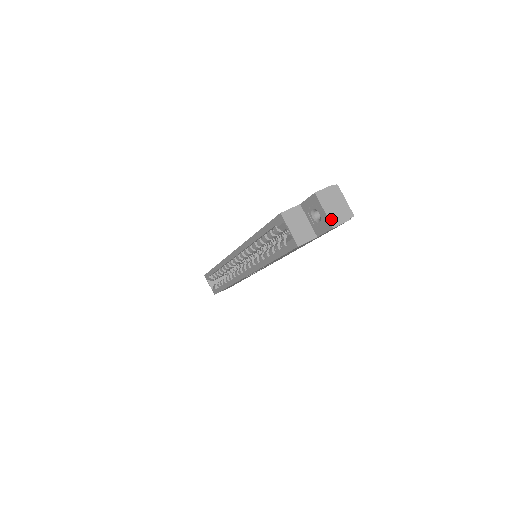
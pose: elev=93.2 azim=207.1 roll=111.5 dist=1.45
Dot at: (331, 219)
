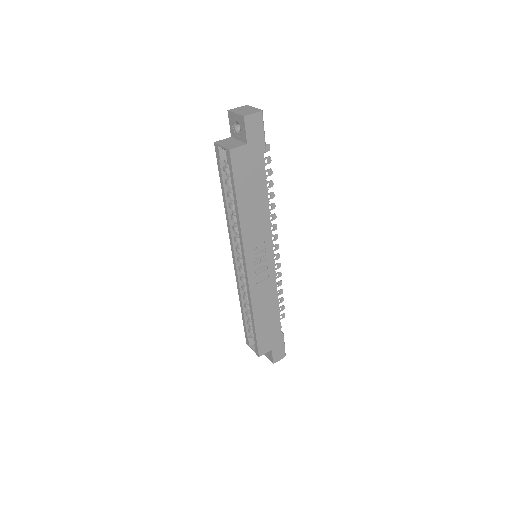
Dot at: (242, 114)
